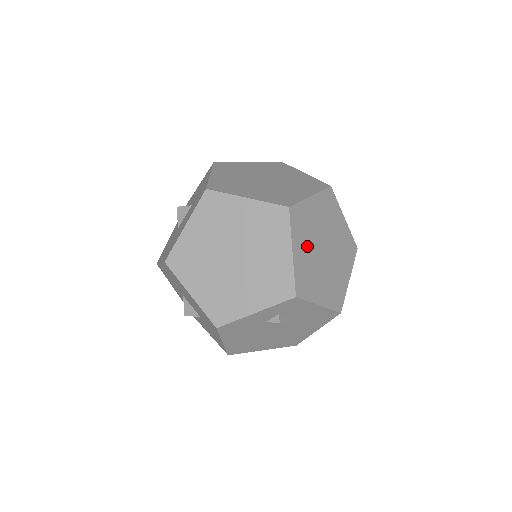
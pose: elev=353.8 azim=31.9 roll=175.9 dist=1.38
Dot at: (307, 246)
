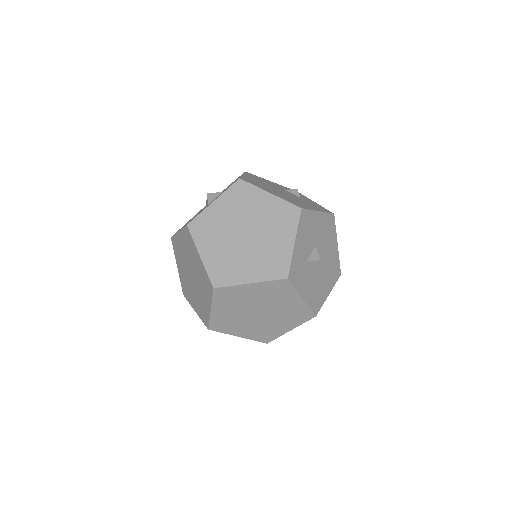
Dot at: (232, 309)
